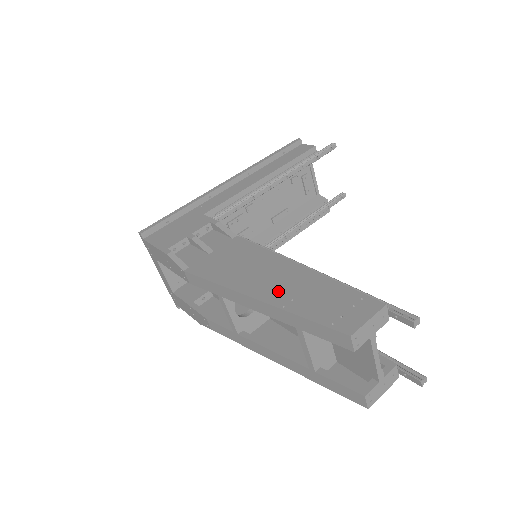
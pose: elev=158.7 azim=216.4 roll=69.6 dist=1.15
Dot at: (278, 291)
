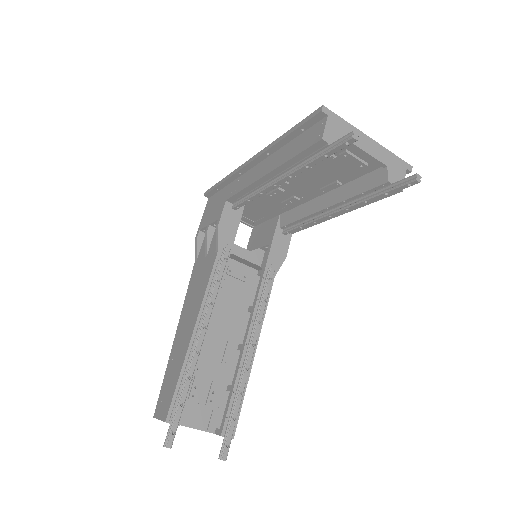
Dot at: (177, 343)
